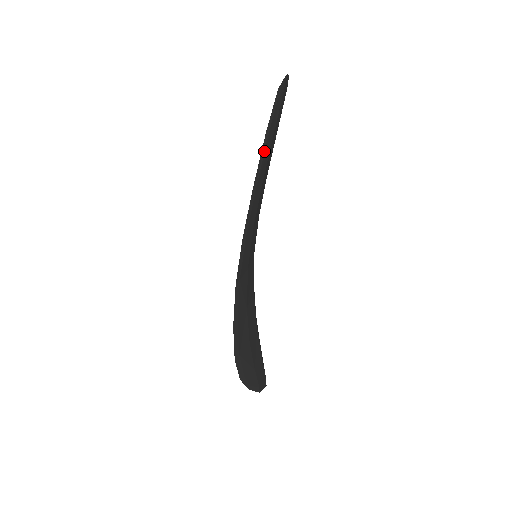
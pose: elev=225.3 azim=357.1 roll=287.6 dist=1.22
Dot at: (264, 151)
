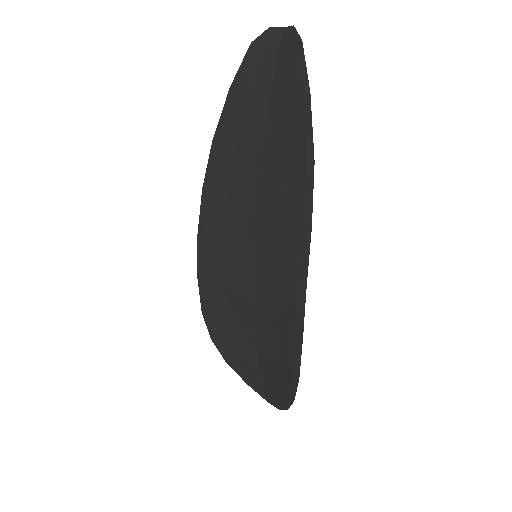
Dot at: (307, 118)
